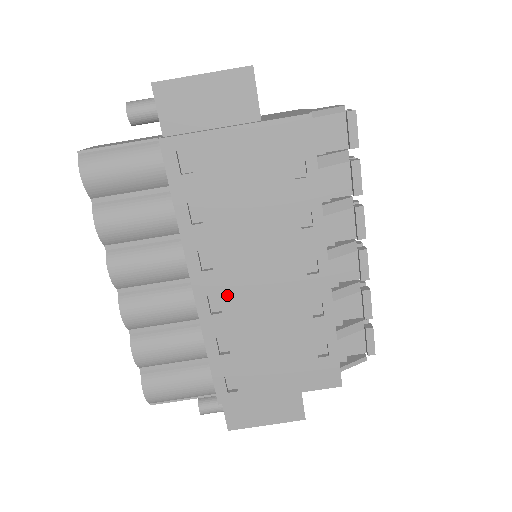
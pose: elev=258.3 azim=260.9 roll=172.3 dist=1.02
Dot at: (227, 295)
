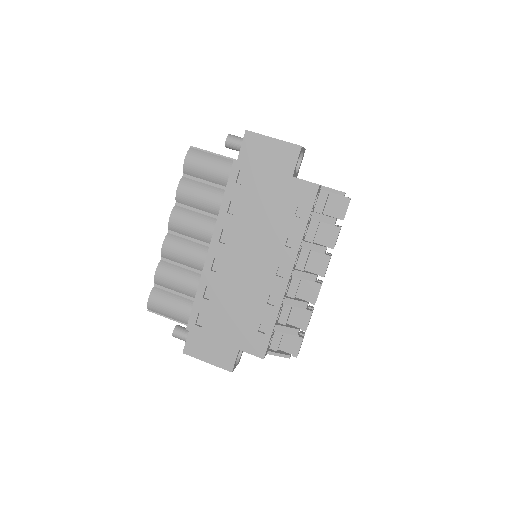
Dot at: (225, 263)
